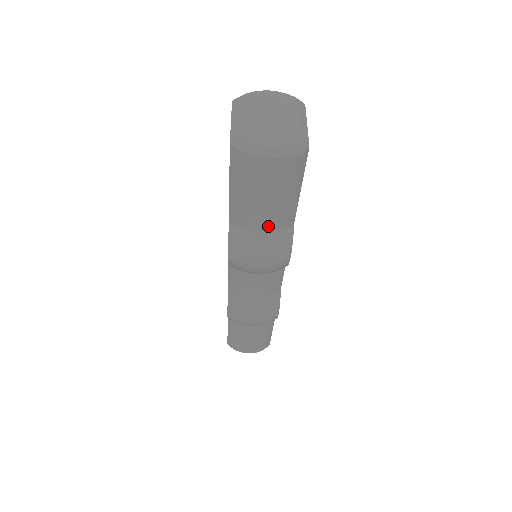
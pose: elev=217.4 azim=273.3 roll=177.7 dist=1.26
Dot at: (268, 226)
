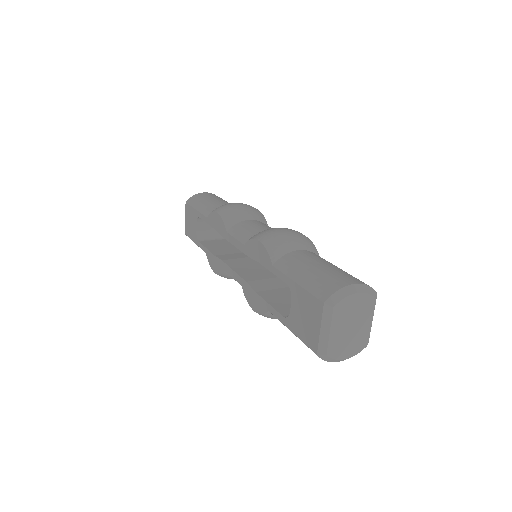
Dot at: occluded
